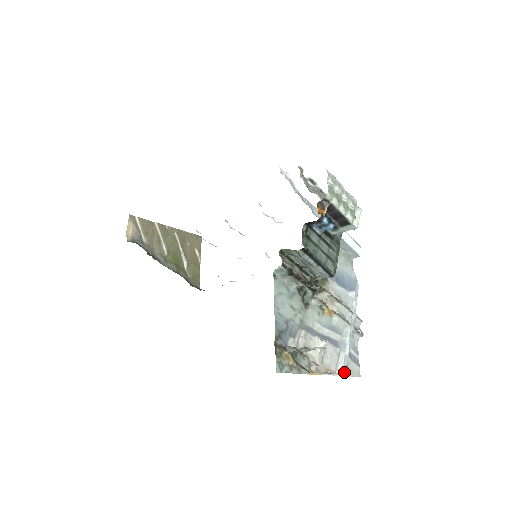
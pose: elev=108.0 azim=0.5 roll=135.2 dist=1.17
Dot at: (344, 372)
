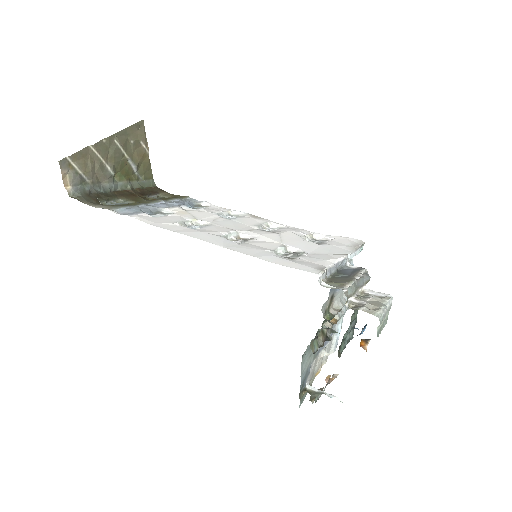
Dot at: (335, 350)
